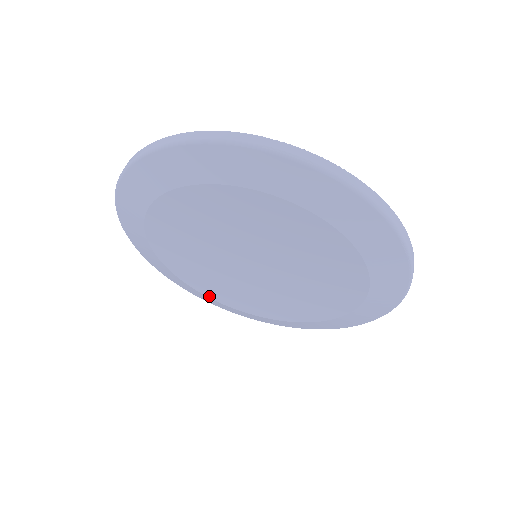
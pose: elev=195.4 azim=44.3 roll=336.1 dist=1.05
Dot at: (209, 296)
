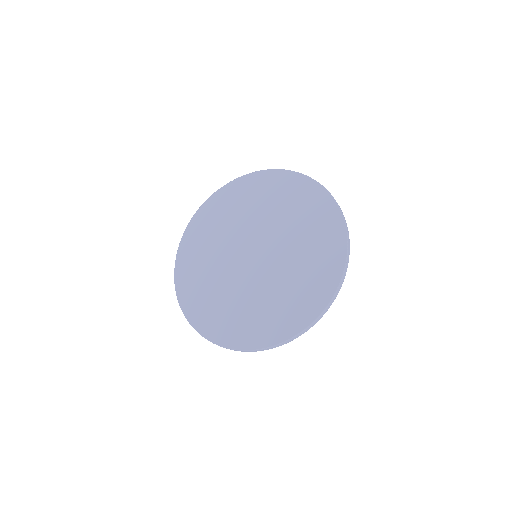
Dot at: occluded
